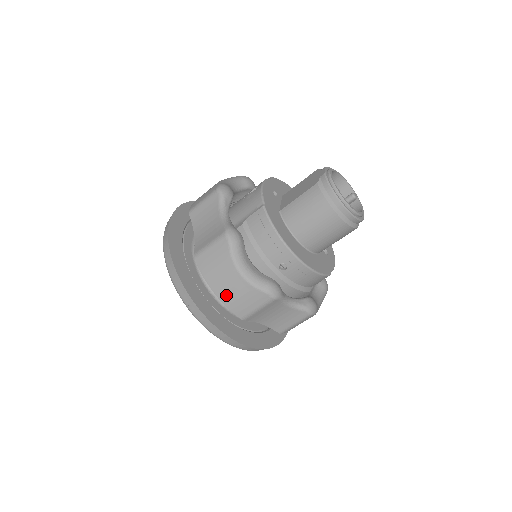
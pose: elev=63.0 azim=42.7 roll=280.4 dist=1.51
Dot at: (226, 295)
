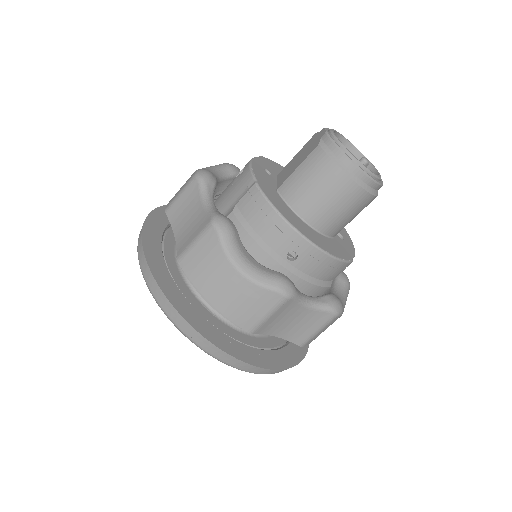
Dot at: (224, 303)
